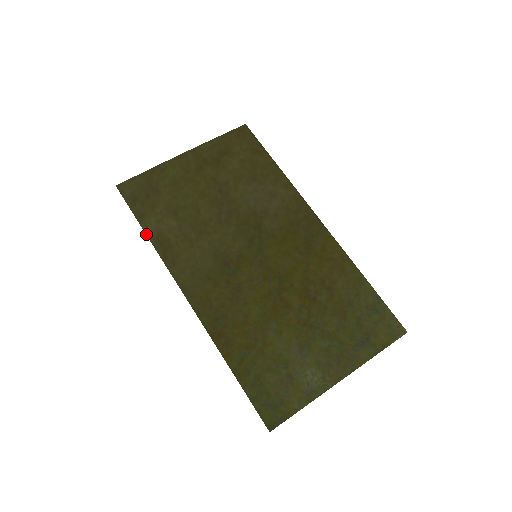
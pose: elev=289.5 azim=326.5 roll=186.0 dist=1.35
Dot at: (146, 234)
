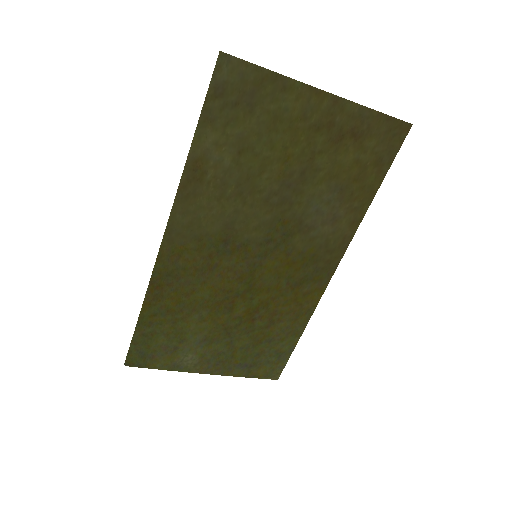
Dot at: (191, 145)
